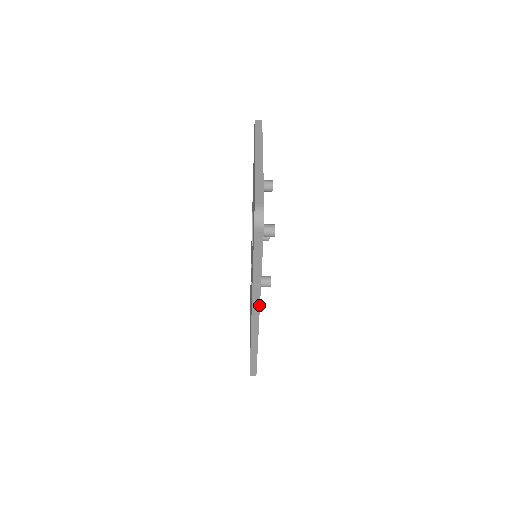
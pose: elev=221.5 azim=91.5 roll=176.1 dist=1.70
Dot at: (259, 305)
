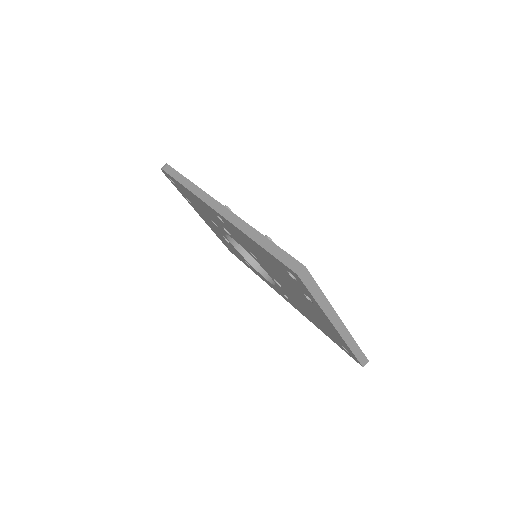
Dot at: (212, 198)
